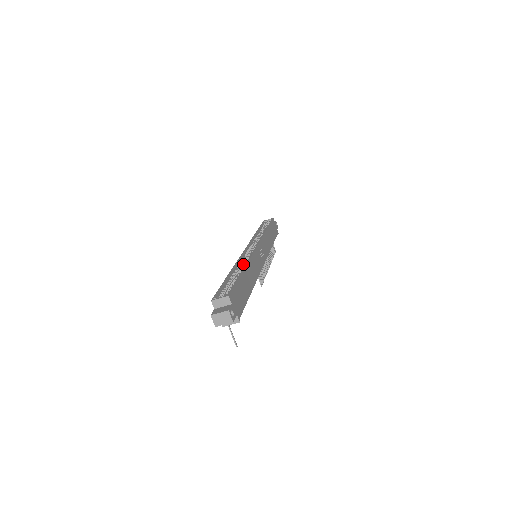
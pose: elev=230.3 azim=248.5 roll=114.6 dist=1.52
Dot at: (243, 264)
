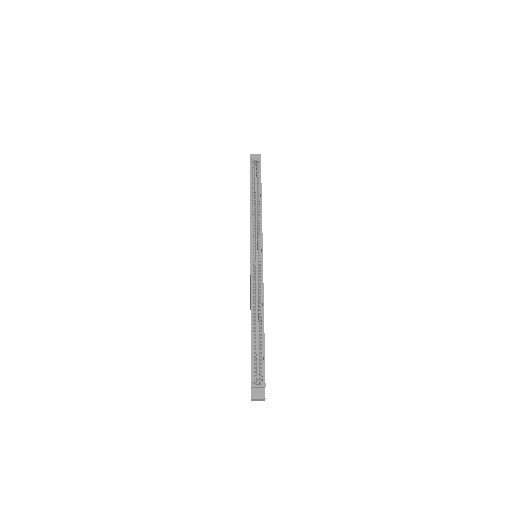
Dot at: occluded
